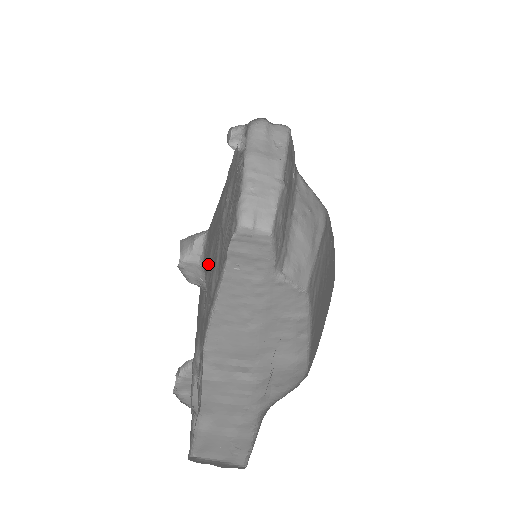
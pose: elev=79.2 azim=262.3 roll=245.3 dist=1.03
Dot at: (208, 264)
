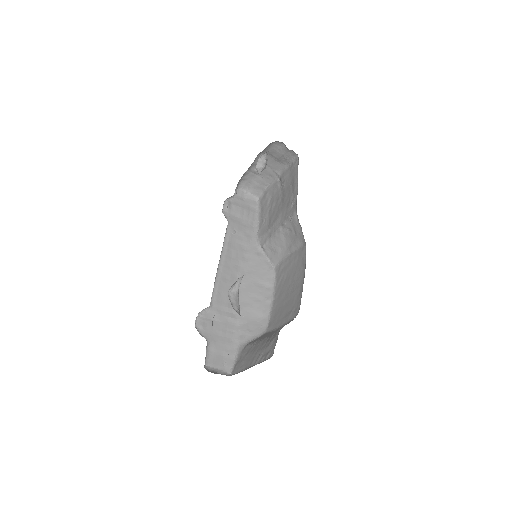
Dot at: occluded
